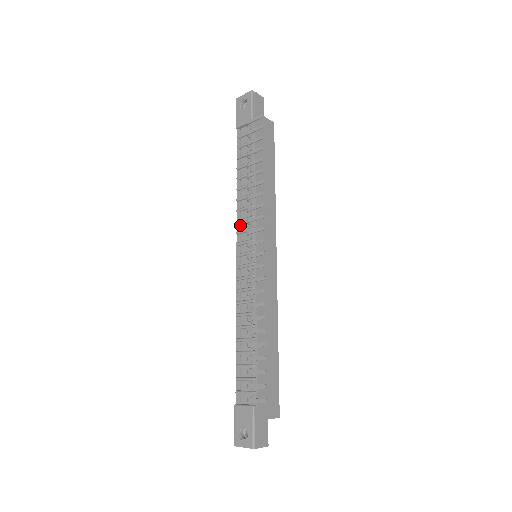
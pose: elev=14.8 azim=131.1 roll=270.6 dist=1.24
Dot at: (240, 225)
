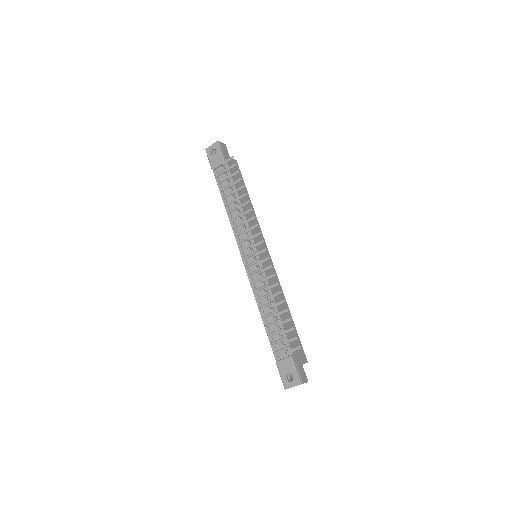
Dot at: (238, 237)
